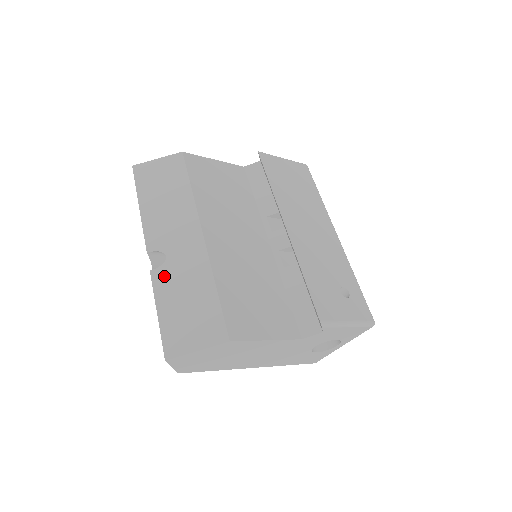
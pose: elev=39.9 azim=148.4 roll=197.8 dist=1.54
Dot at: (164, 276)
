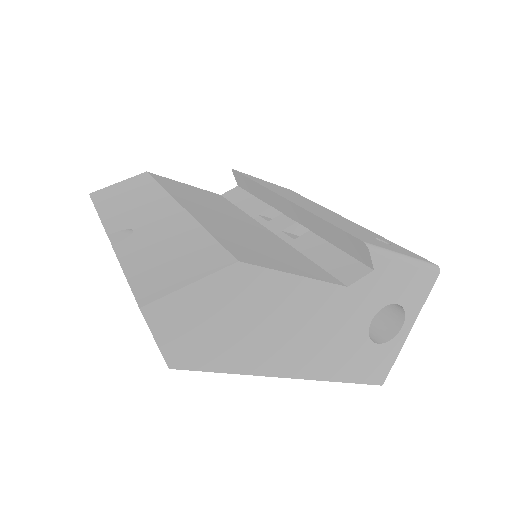
Dot at: (132, 243)
